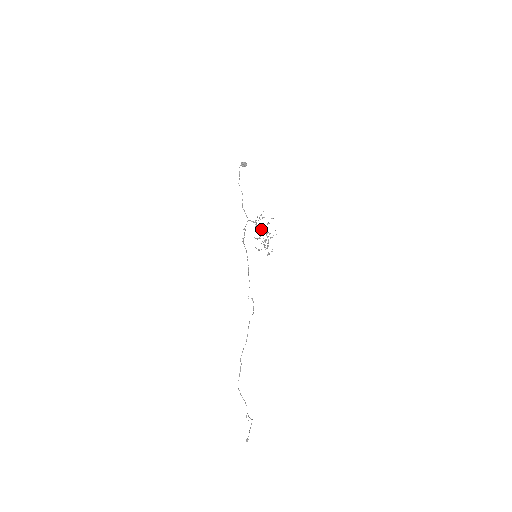
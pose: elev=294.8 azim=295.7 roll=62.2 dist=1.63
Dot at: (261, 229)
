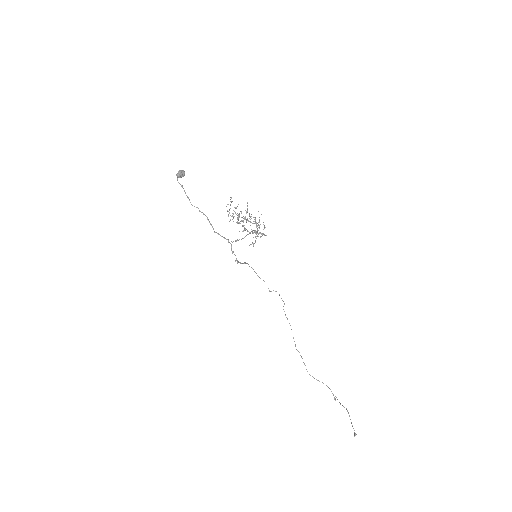
Dot at: (244, 225)
